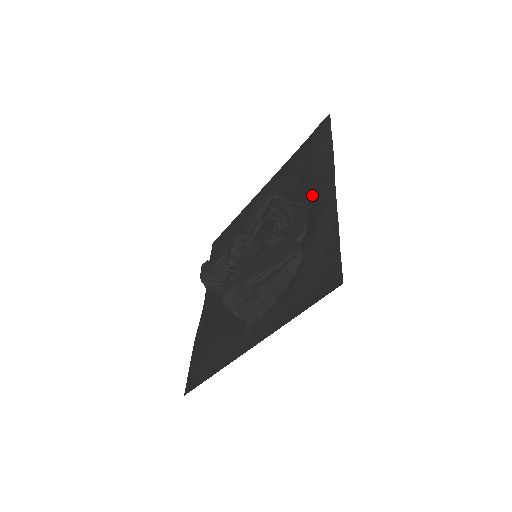
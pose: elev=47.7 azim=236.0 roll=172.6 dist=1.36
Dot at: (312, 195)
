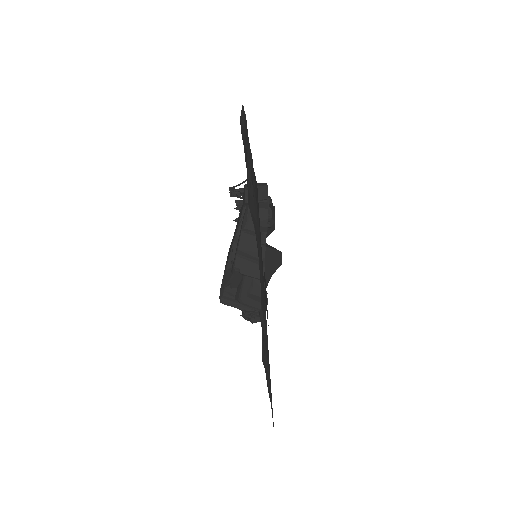
Dot at: occluded
